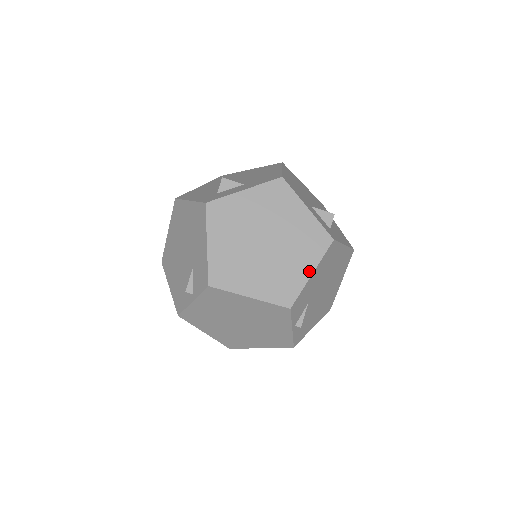
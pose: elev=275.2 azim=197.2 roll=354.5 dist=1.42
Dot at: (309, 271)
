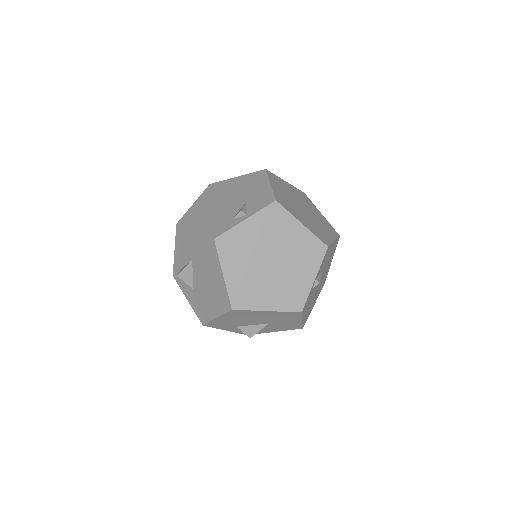
Dot at: (332, 238)
